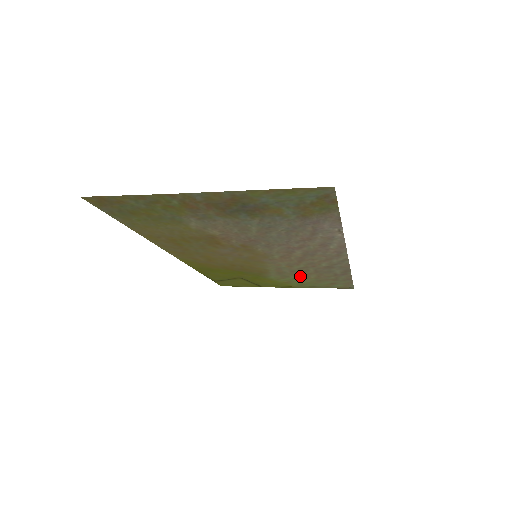
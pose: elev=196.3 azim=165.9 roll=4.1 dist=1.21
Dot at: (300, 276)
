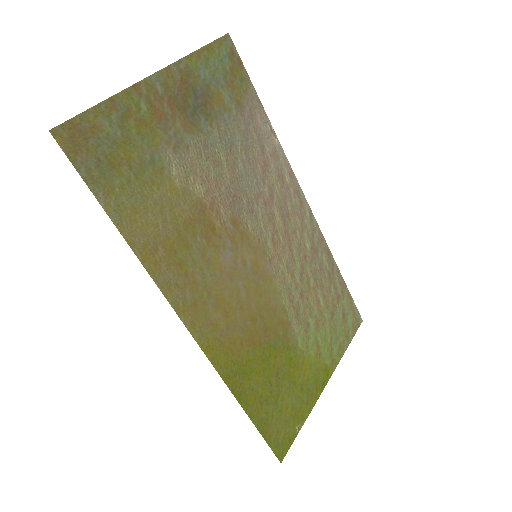
Dot at: (314, 311)
